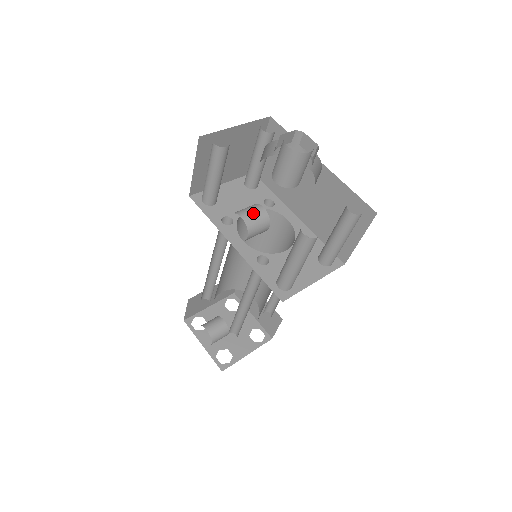
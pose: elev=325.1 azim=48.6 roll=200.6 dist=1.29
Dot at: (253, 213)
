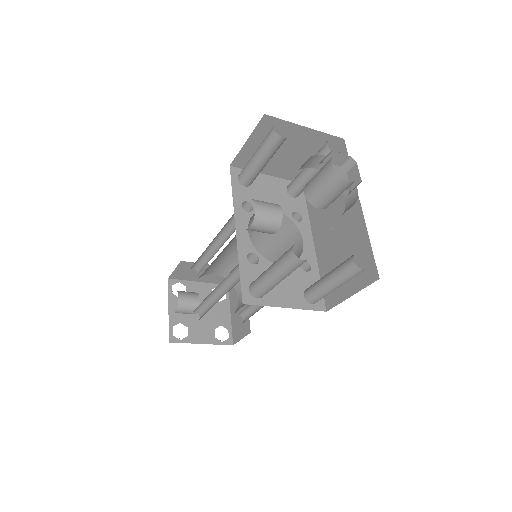
Dot at: (269, 209)
